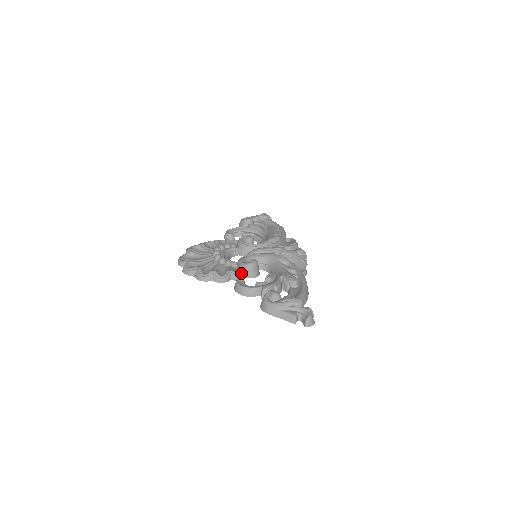
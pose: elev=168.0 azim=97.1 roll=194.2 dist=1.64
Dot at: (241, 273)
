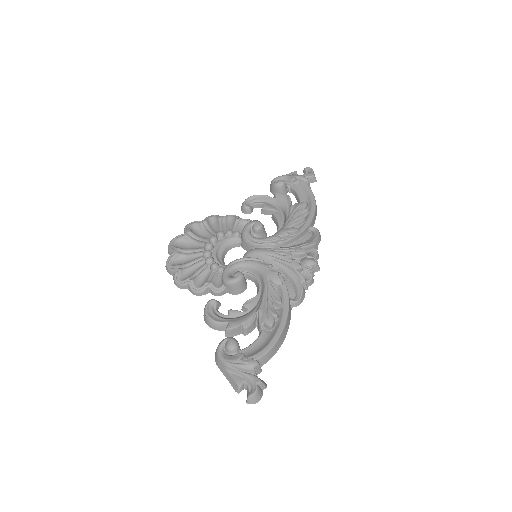
Dot at: (220, 288)
